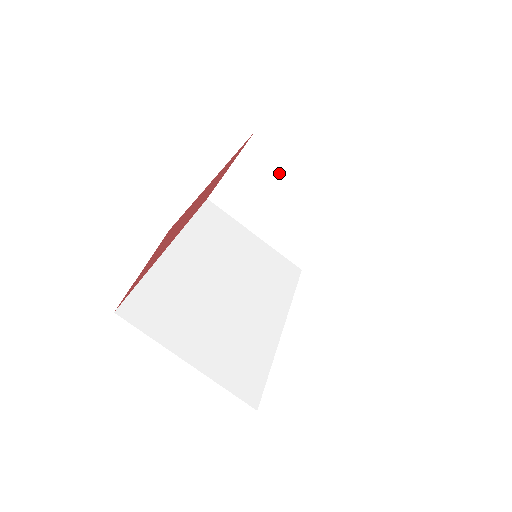
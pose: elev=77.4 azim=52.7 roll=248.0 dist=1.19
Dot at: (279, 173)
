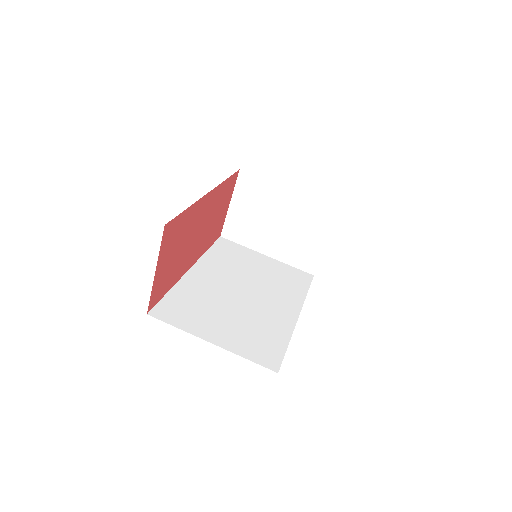
Dot at: (268, 196)
